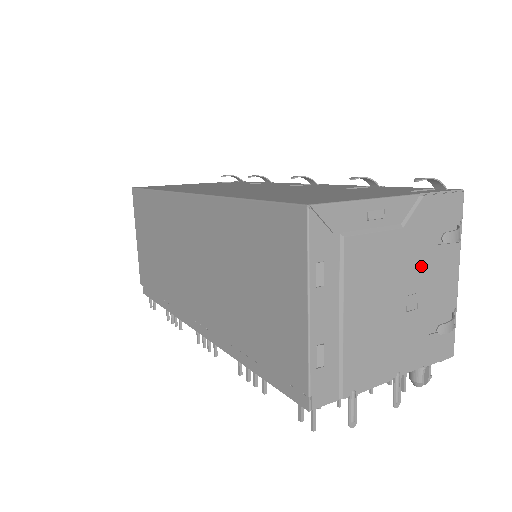
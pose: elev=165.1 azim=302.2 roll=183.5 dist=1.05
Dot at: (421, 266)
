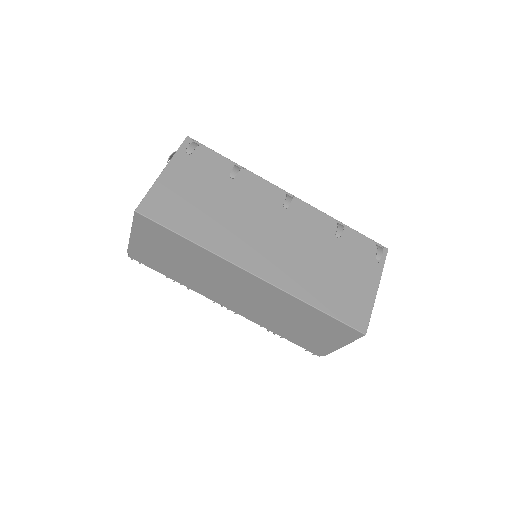
Dot at: occluded
